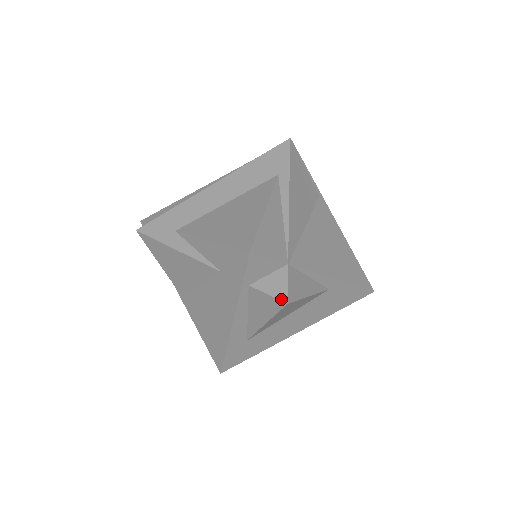
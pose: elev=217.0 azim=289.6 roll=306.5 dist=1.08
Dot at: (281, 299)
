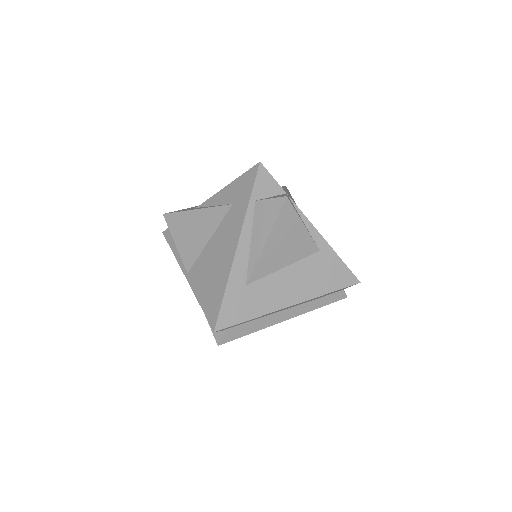
Dot at: (282, 196)
